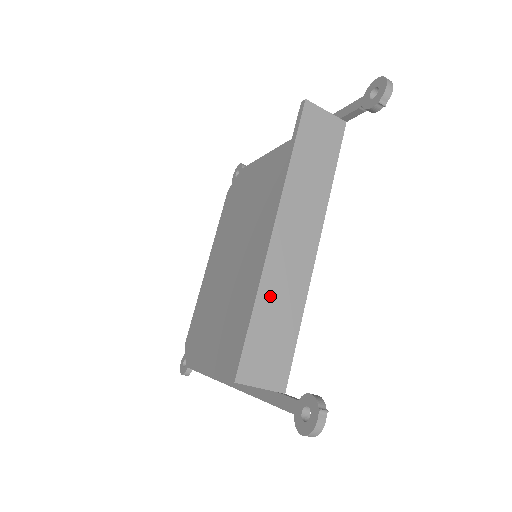
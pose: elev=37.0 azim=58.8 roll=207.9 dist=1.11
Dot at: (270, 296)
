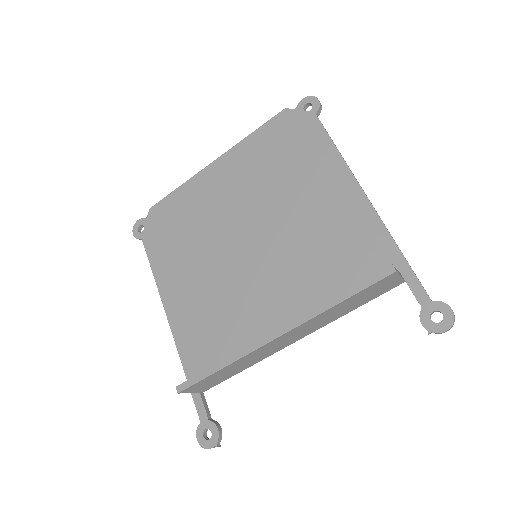
Dot at: (239, 363)
